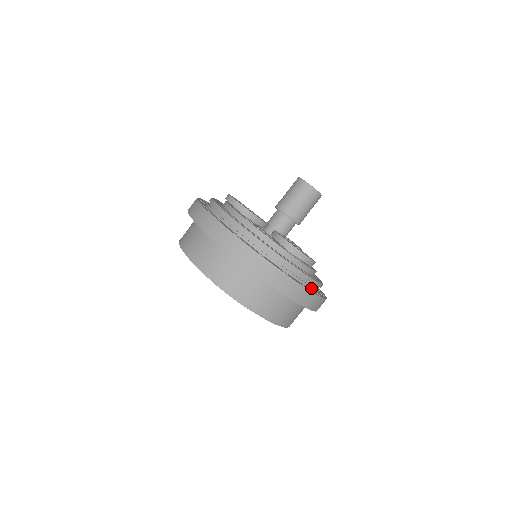
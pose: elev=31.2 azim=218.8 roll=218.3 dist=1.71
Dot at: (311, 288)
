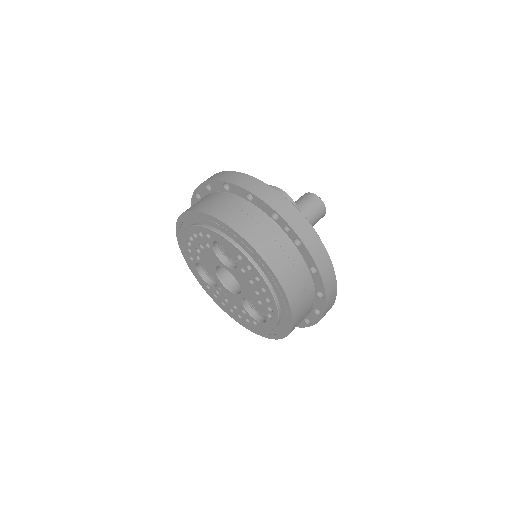
Dot at: occluded
